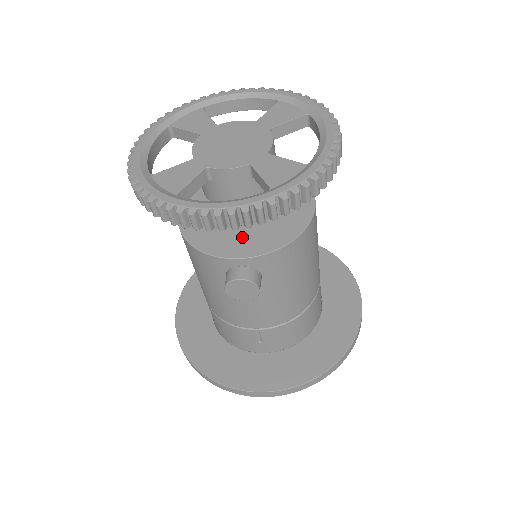
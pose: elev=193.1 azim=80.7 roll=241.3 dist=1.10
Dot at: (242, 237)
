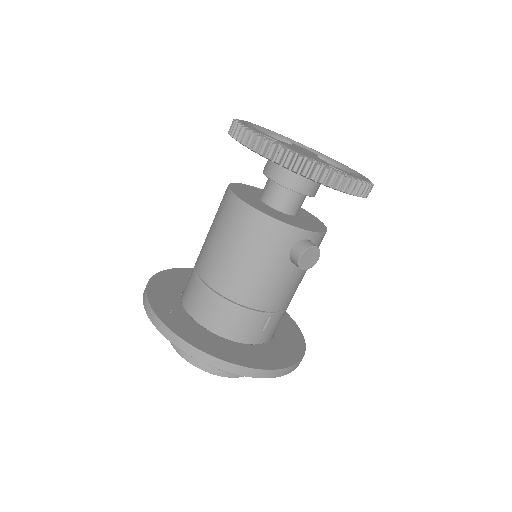
Dot at: (299, 221)
